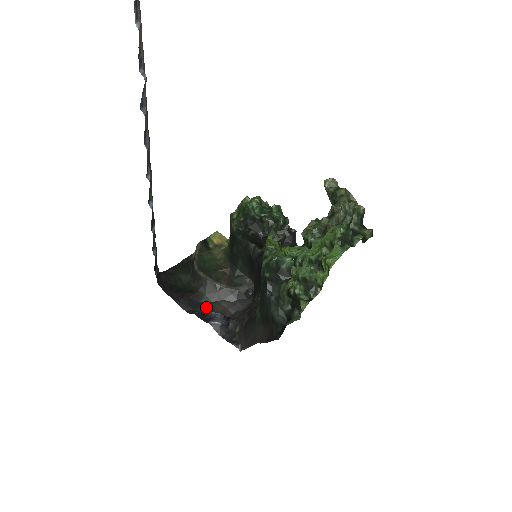
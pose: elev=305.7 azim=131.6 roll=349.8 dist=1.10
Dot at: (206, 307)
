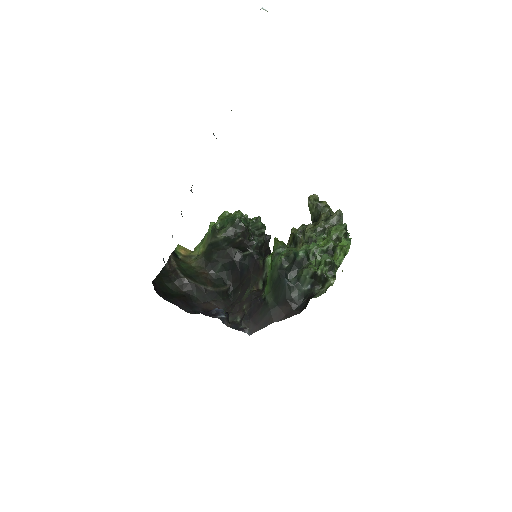
Dot at: (201, 307)
